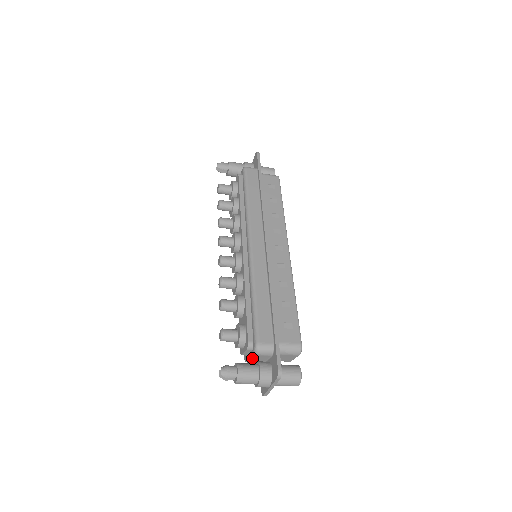
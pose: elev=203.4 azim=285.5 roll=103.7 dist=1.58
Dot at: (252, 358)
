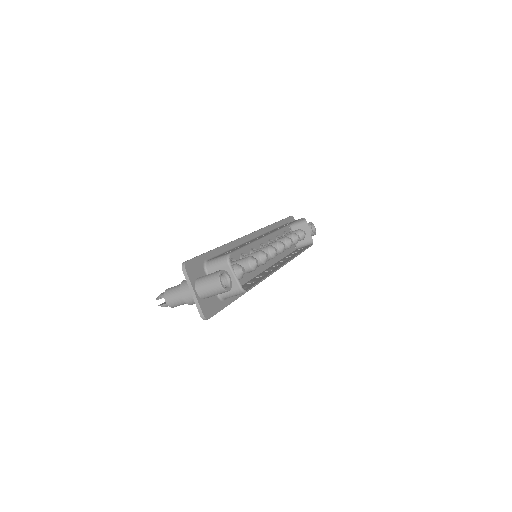
Dot at: occluded
